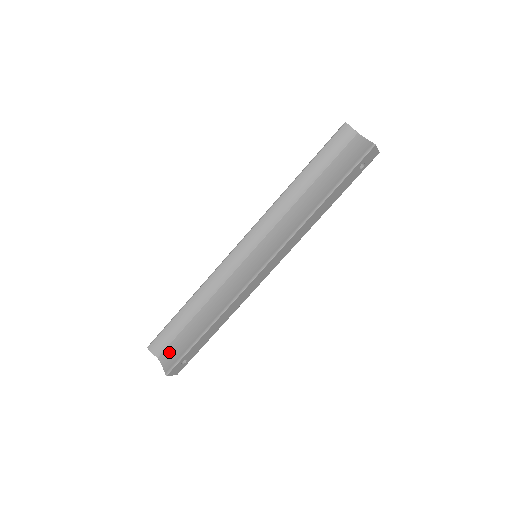
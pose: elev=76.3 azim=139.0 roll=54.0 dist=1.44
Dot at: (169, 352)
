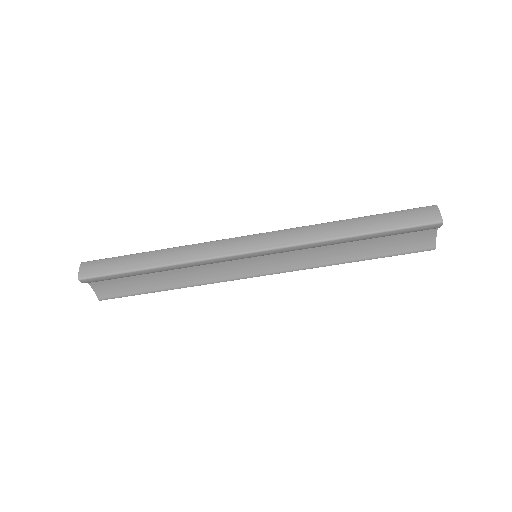
Dot at: (107, 285)
